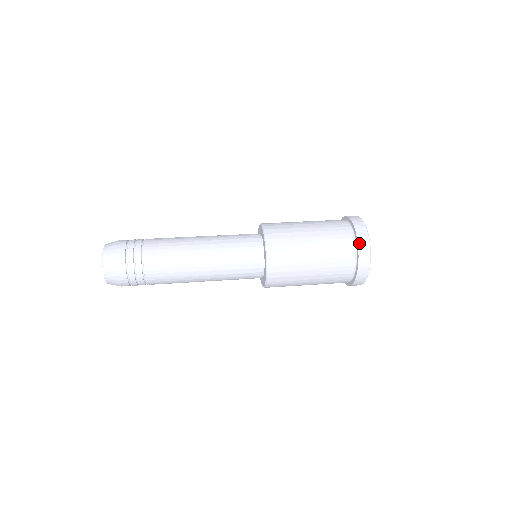
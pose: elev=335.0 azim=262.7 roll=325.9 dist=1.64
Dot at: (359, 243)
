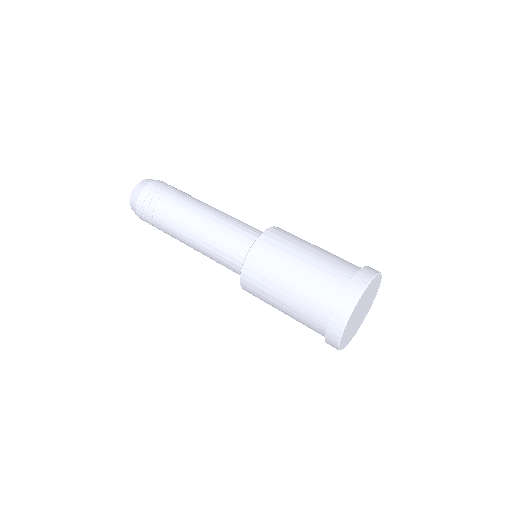
Dot at: (332, 320)
